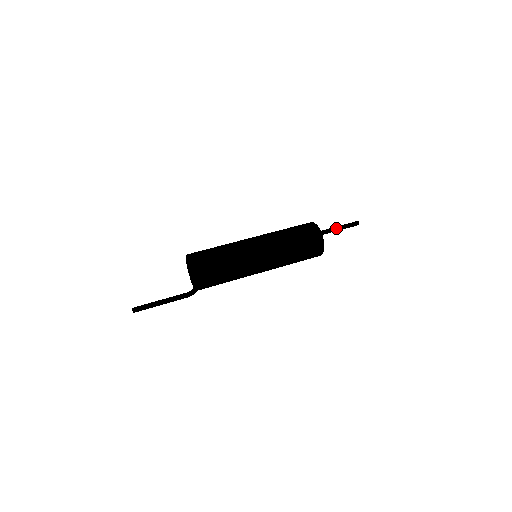
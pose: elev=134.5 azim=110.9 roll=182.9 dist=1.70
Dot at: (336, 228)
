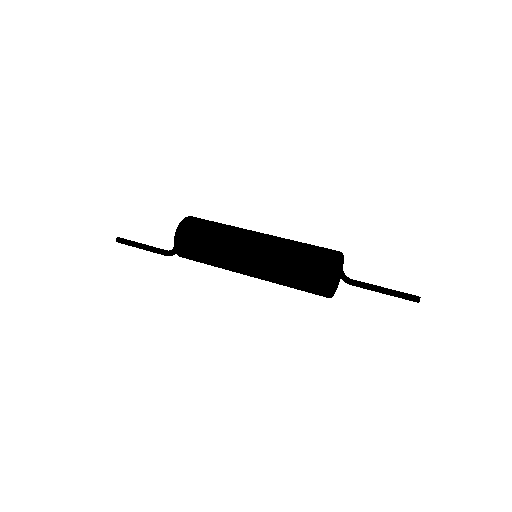
Dot at: (382, 288)
